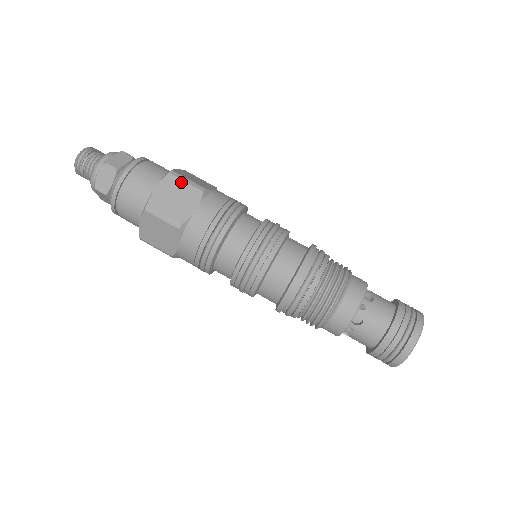
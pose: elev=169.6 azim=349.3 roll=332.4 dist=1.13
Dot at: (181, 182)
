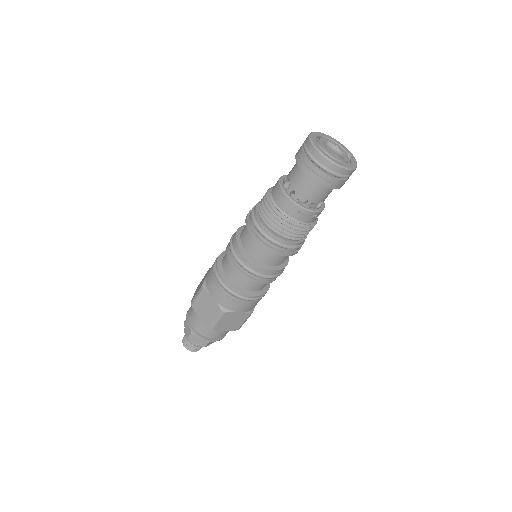
Dot at: (202, 279)
